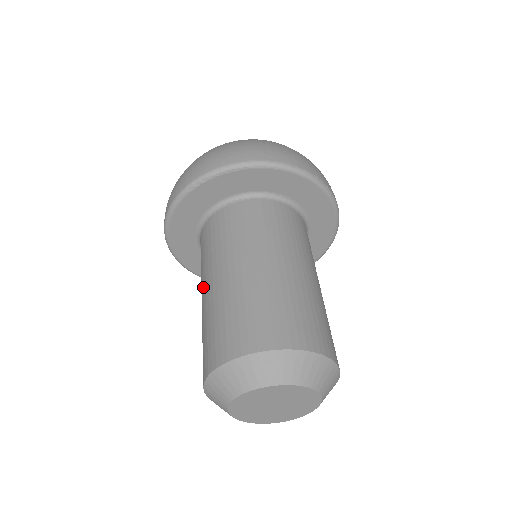
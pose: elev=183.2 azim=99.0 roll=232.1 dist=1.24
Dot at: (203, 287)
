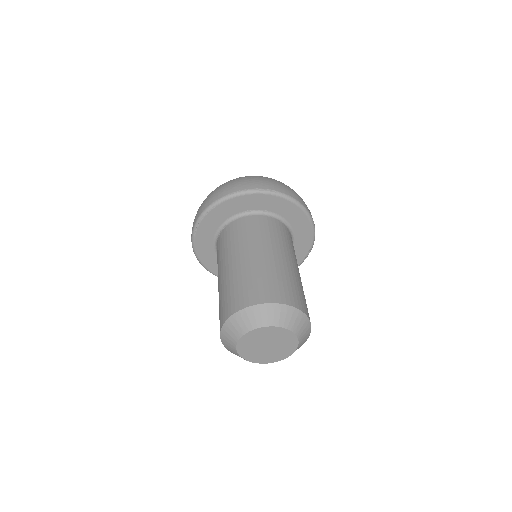
Dot at: occluded
